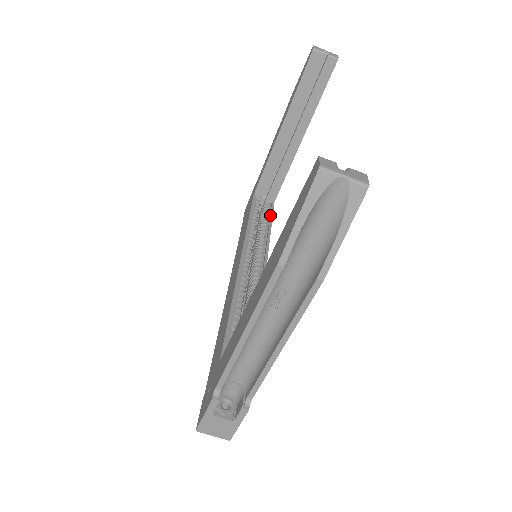
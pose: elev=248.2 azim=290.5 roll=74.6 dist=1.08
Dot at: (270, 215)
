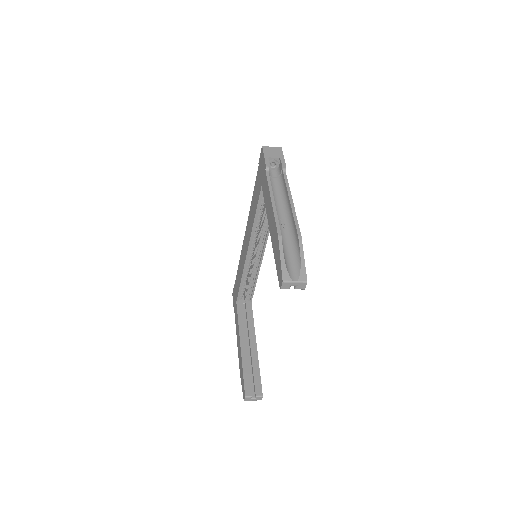
Dot at: occluded
